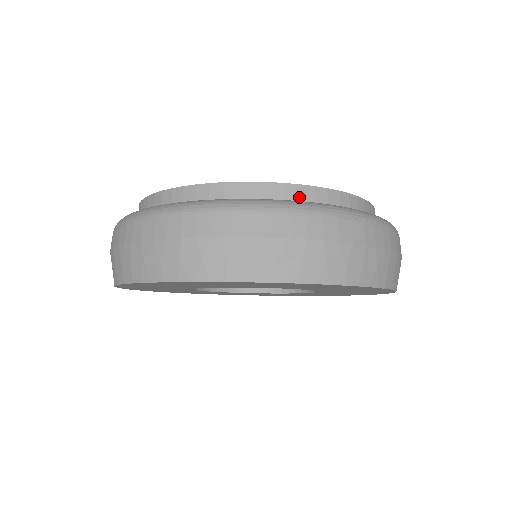
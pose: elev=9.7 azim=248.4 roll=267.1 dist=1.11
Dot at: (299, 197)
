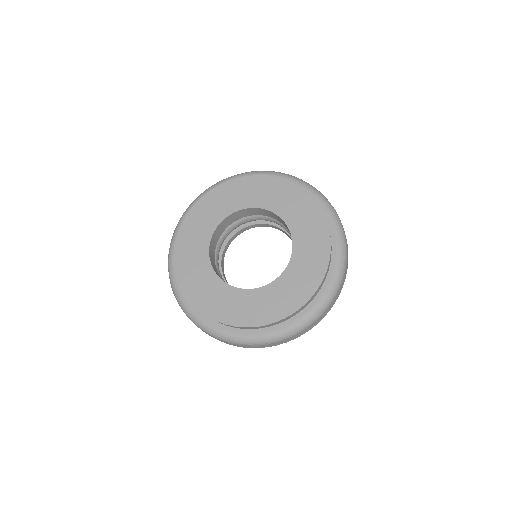
Dot at: (234, 327)
